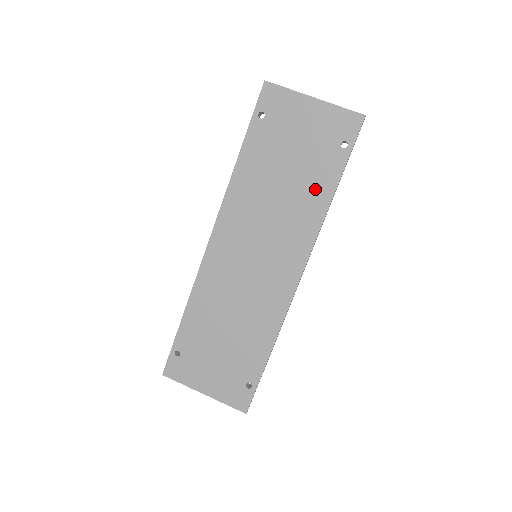
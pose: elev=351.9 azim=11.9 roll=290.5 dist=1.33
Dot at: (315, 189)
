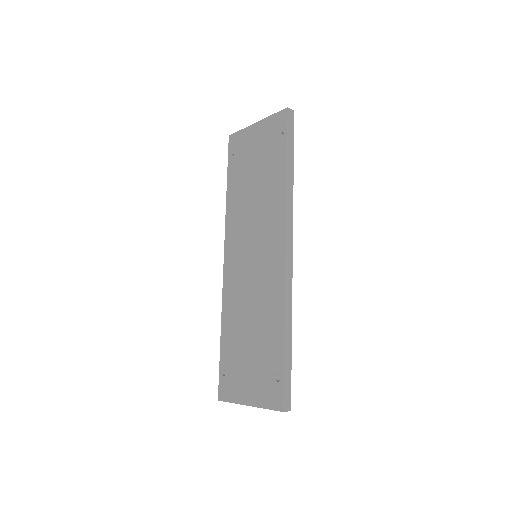
Dot at: (274, 178)
